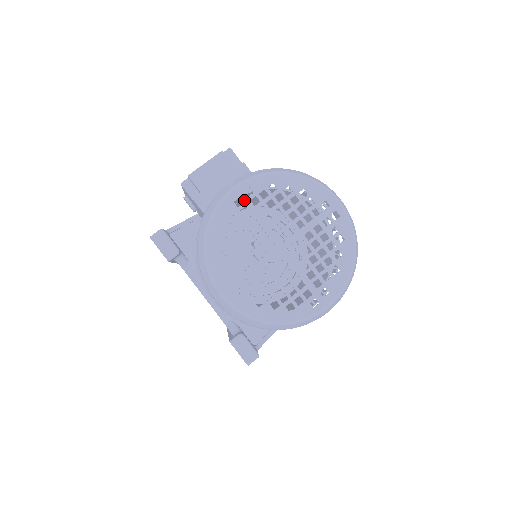
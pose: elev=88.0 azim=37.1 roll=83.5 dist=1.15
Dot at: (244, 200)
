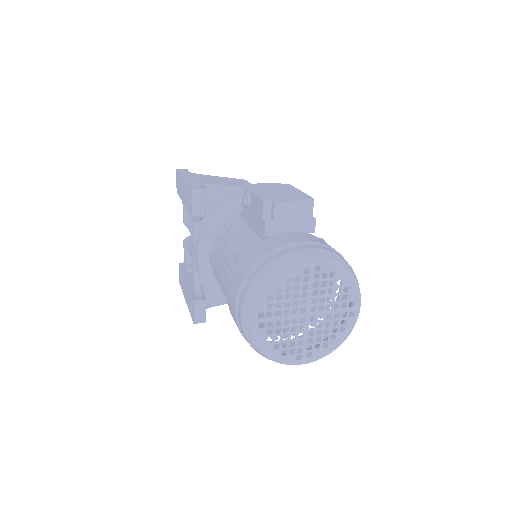
Dot at: (311, 272)
